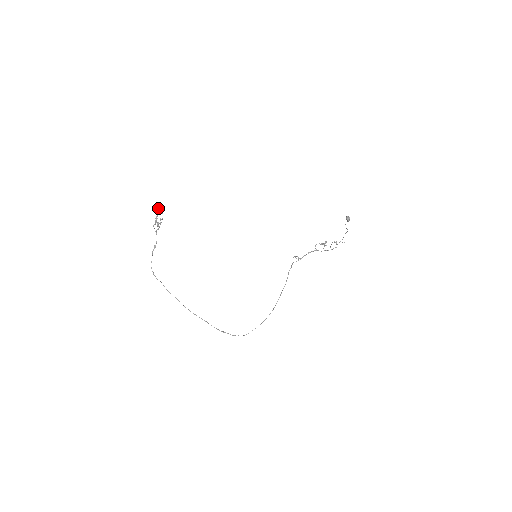
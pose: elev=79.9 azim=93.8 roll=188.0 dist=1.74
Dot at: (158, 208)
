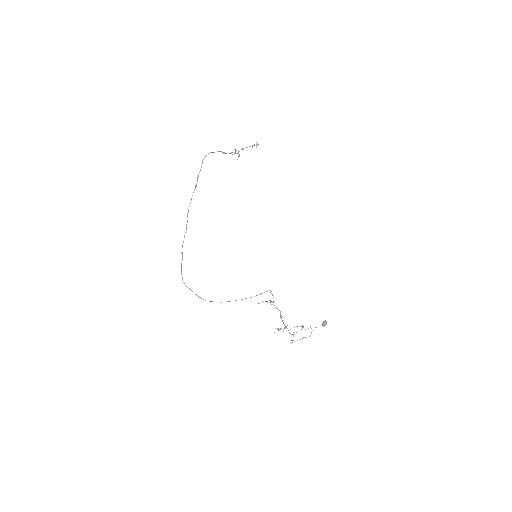
Dot at: occluded
